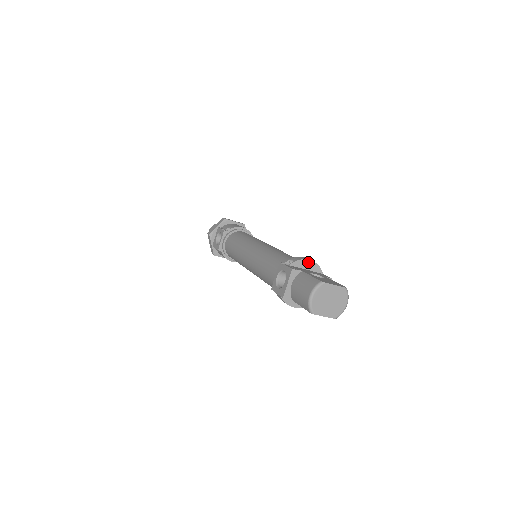
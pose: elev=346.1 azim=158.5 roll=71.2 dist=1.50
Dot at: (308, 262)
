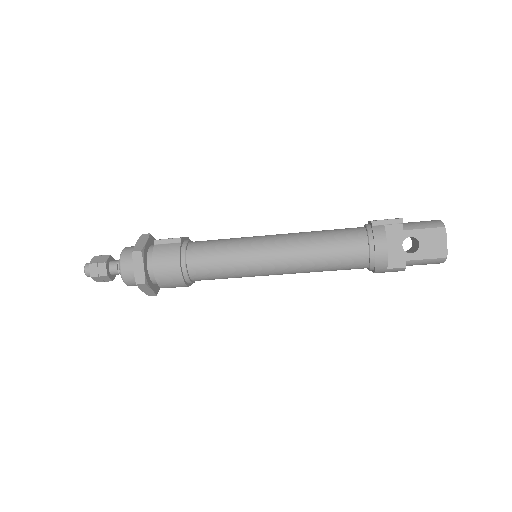
Dot at: occluded
